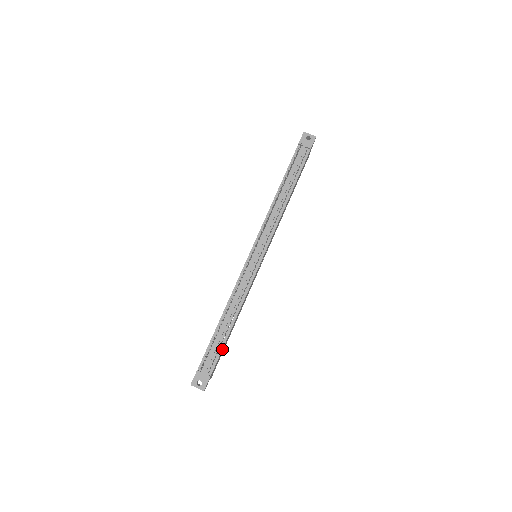
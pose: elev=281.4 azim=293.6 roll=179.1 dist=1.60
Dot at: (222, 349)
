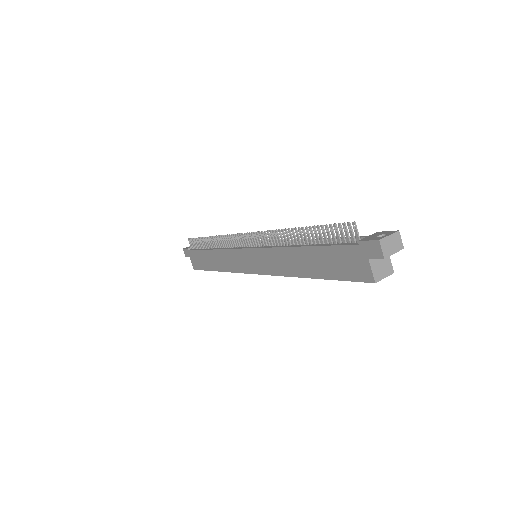
Dot at: occluded
